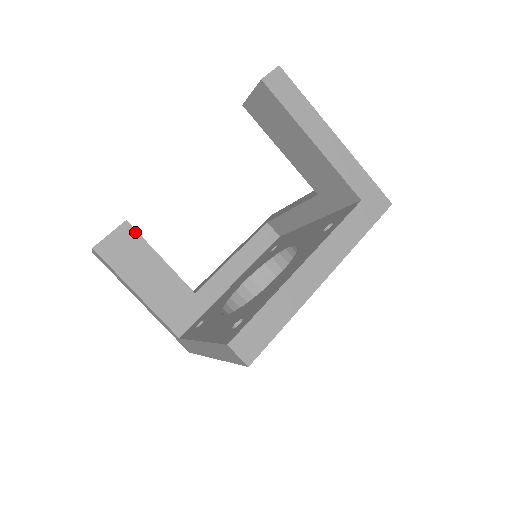
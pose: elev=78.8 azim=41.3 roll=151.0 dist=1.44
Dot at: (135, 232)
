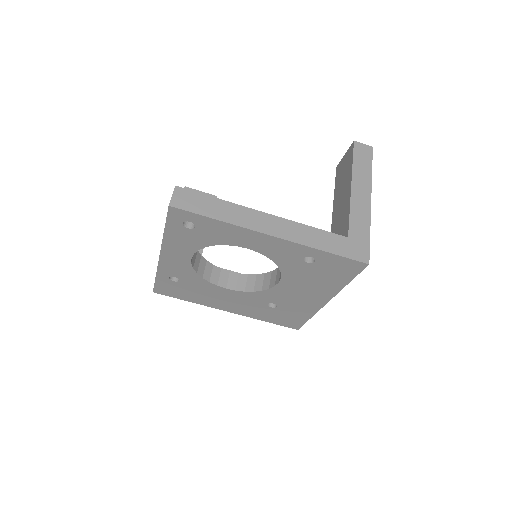
Dot at: occluded
